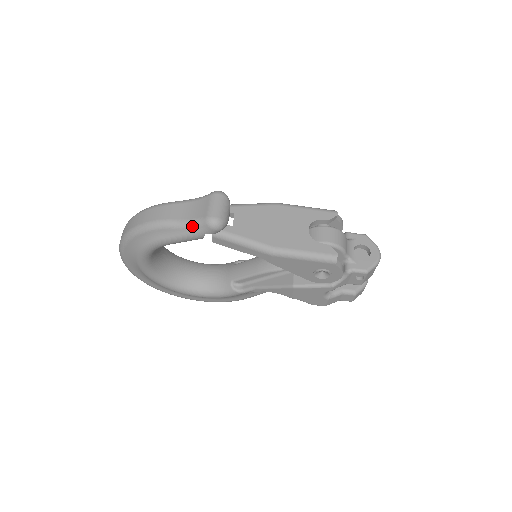
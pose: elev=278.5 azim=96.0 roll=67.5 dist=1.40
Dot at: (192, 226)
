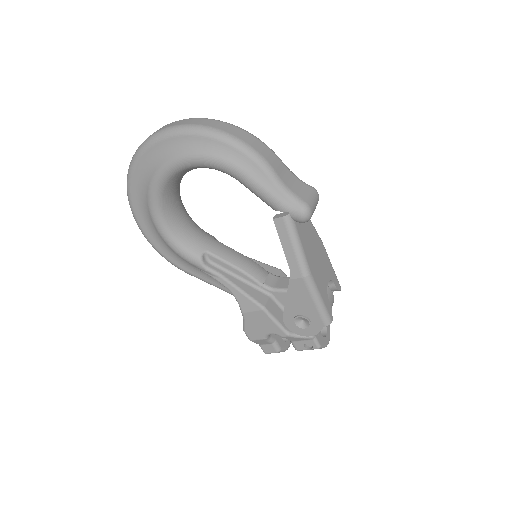
Dot at: (287, 195)
